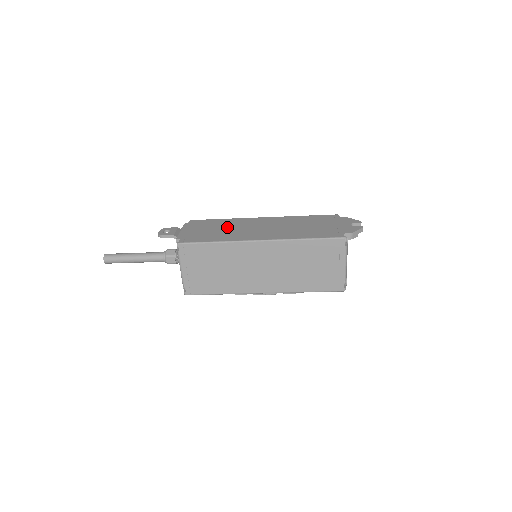
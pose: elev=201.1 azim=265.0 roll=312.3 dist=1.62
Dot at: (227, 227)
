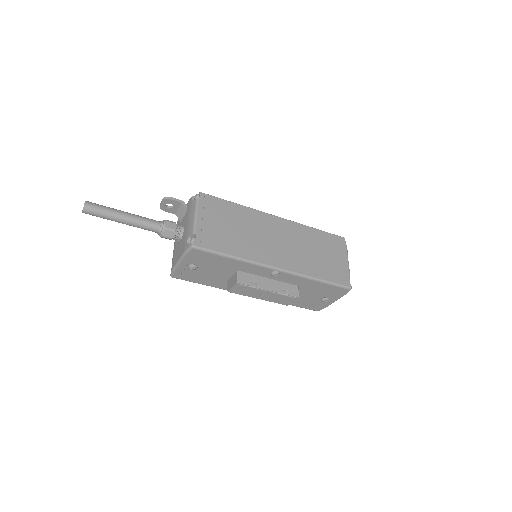
Dot at: occluded
